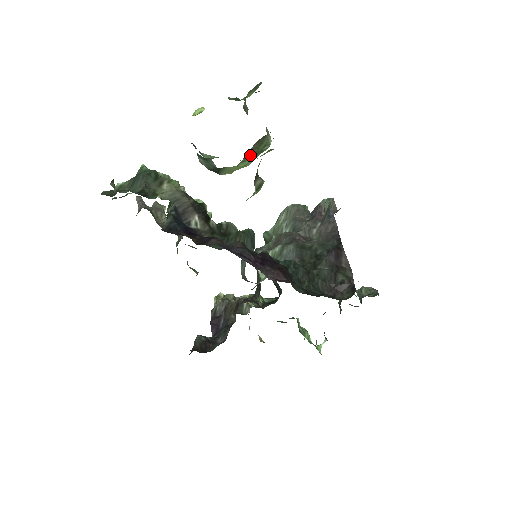
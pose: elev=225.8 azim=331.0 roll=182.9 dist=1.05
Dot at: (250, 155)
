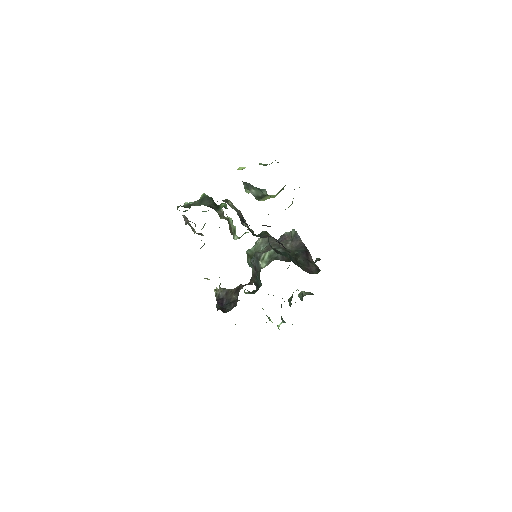
Dot at: (280, 191)
